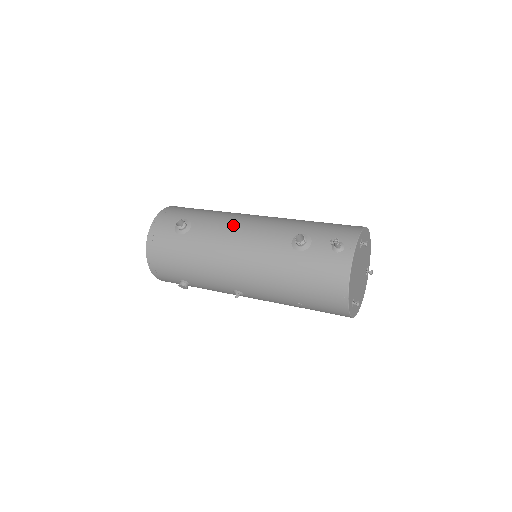
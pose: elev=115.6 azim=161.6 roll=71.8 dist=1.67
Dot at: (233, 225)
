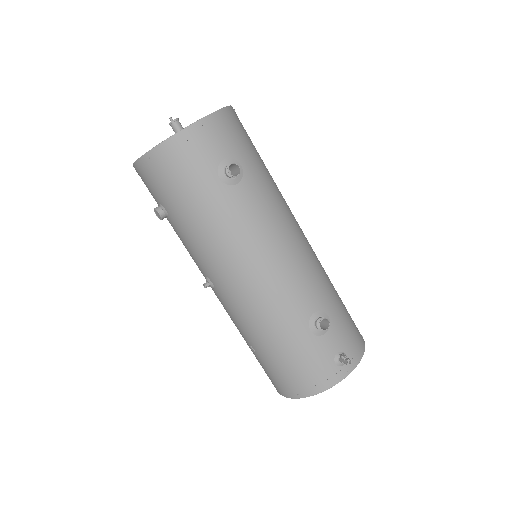
Dot at: (280, 232)
